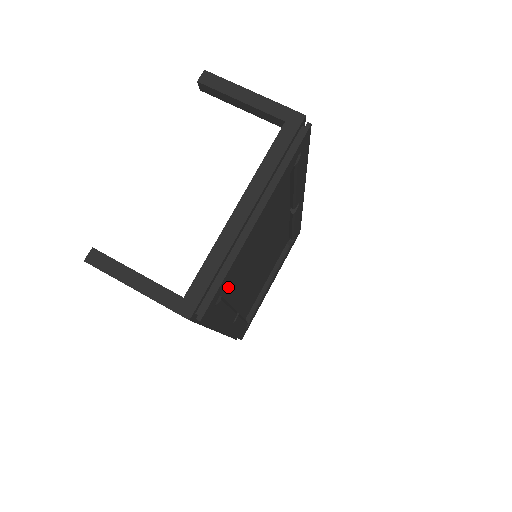
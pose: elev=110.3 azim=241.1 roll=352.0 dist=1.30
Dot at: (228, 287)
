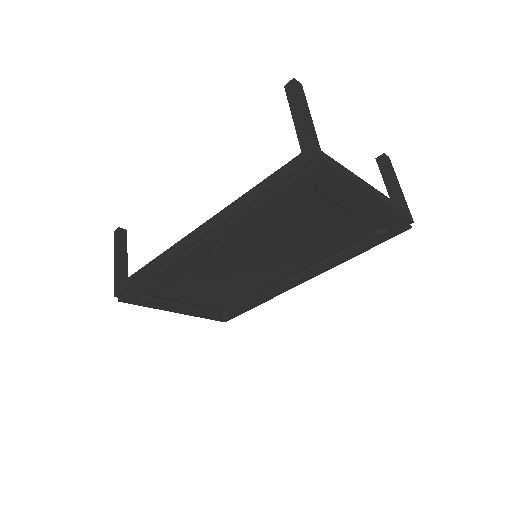
Dot at: (284, 211)
